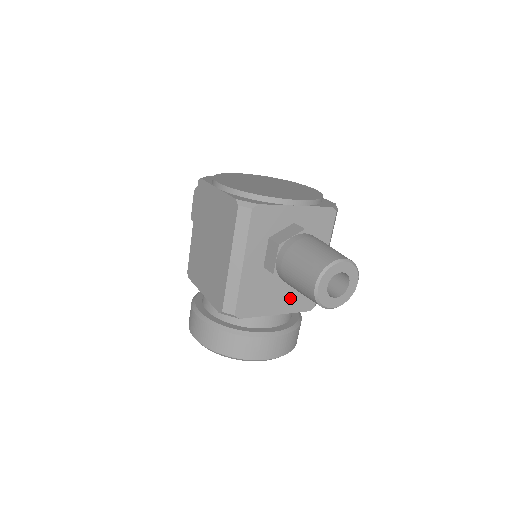
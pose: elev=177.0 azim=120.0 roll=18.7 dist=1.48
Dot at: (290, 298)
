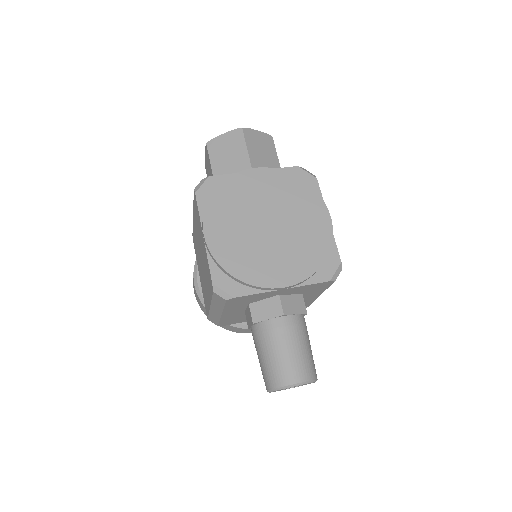
Dot at: occluded
